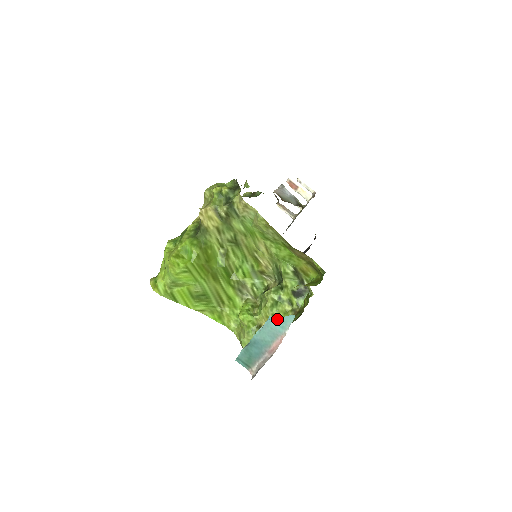
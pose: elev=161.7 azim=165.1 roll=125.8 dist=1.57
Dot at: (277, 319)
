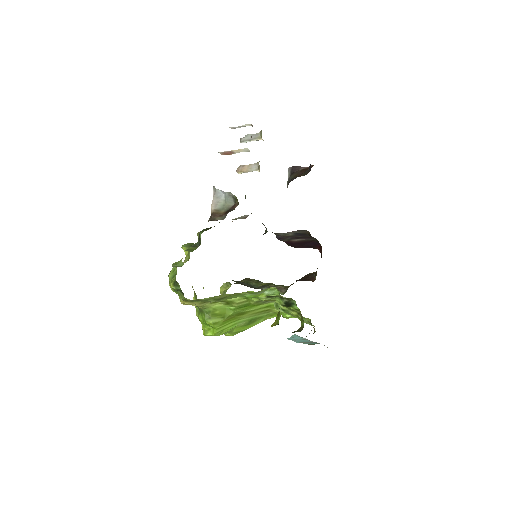
Dot at: occluded
